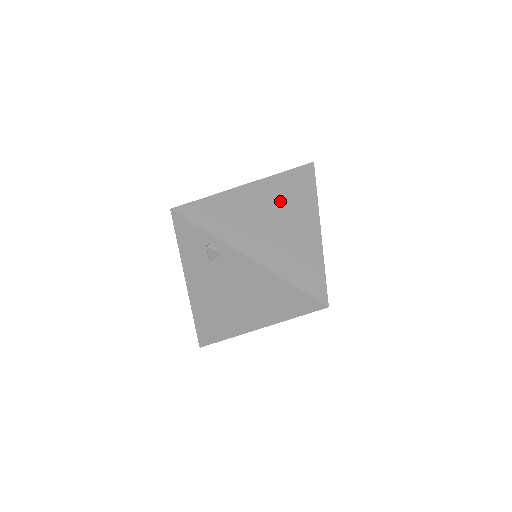
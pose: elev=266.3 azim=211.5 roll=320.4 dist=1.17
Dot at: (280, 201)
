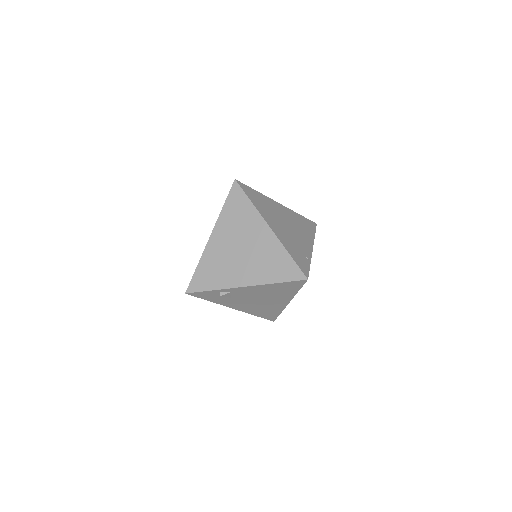
Dot at: (235, 231)
